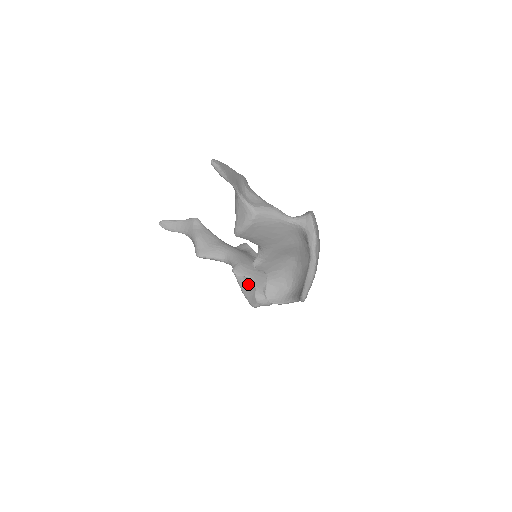
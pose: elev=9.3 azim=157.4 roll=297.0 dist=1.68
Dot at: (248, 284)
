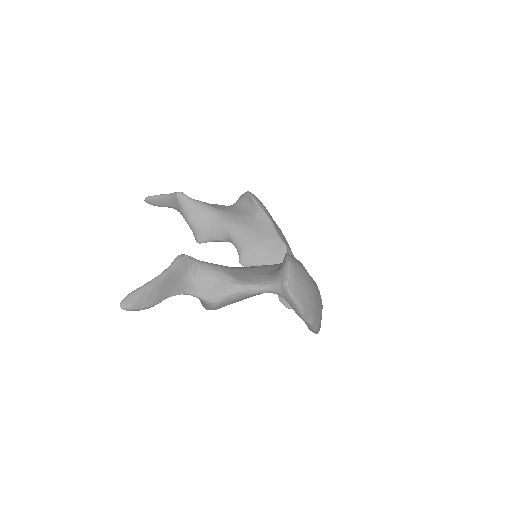
Dot at: occluded
